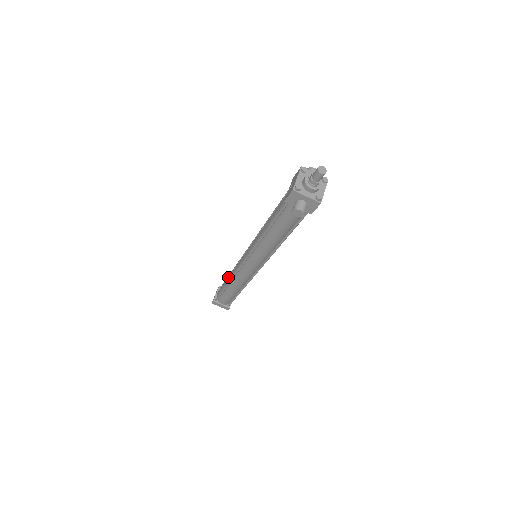
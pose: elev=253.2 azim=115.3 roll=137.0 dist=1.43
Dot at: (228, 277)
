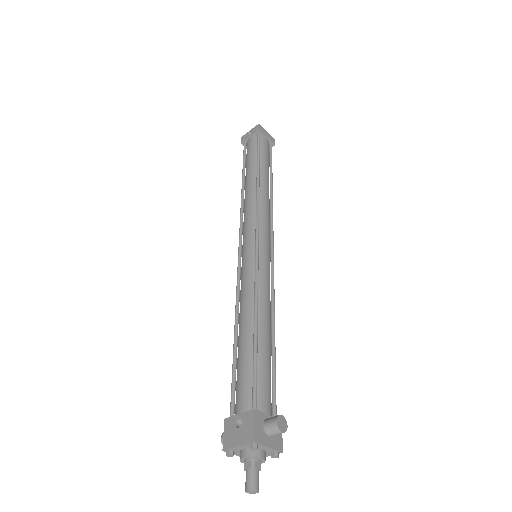
Dot at: (249, 179)
